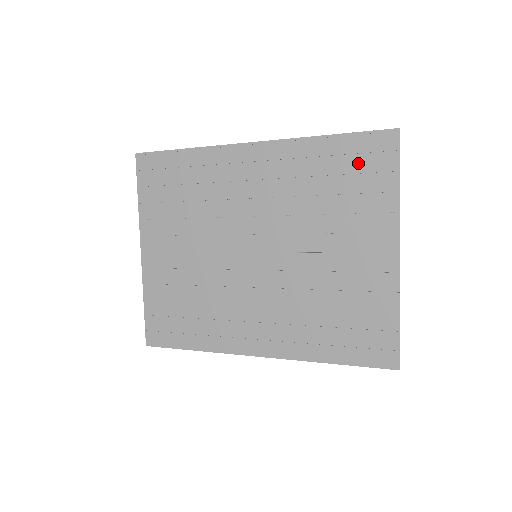
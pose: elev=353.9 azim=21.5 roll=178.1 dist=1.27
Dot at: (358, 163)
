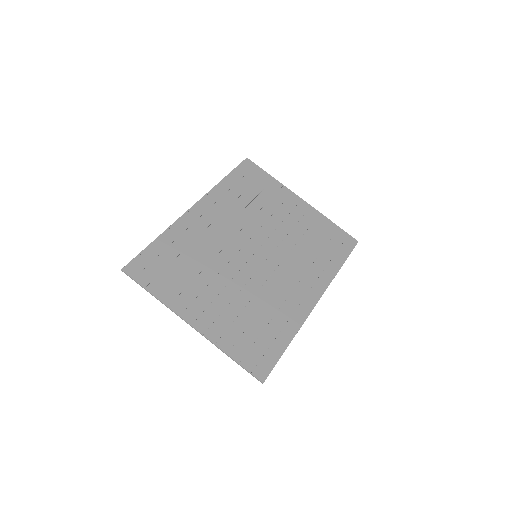
Dot at: (248, 180)
